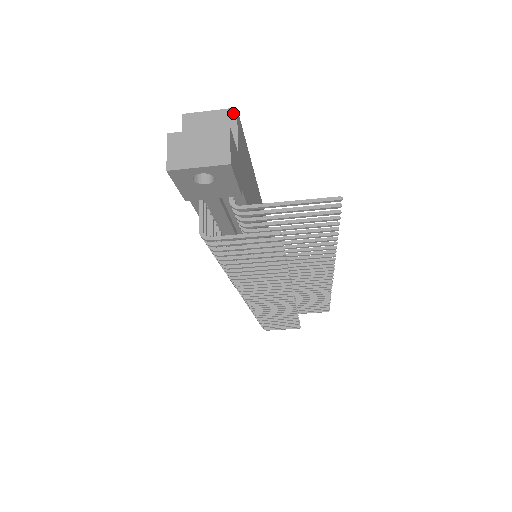
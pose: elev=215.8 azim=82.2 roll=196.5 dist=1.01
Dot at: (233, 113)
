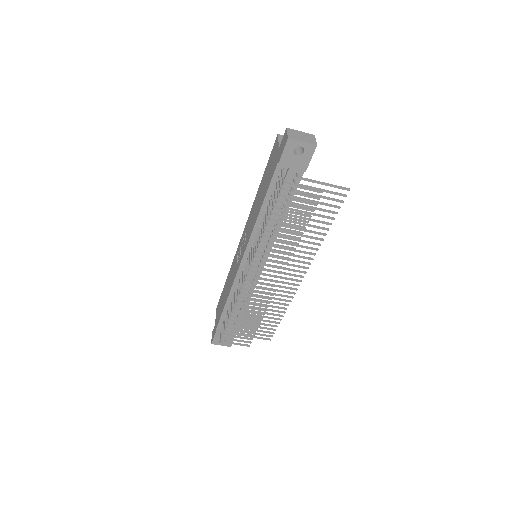
Dot at: occluded
